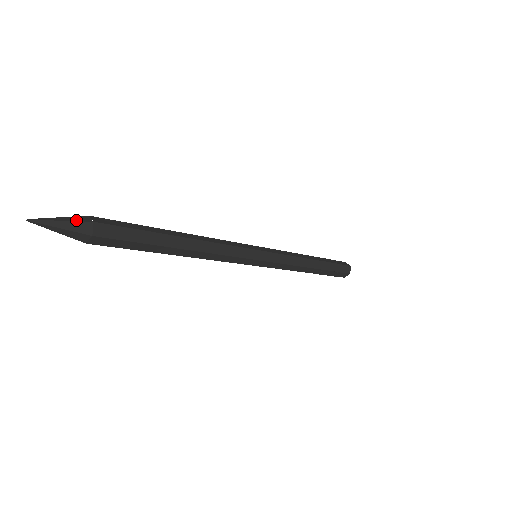
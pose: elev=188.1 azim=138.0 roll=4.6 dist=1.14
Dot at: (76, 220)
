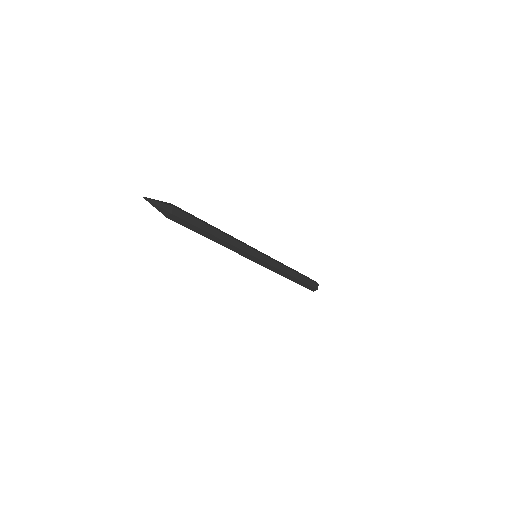
Dot at: (165, 203)
